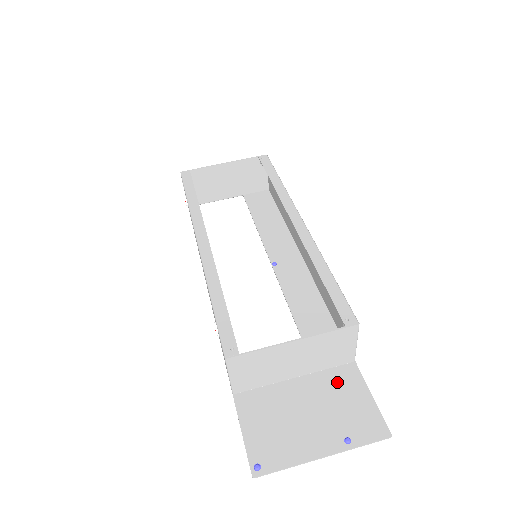
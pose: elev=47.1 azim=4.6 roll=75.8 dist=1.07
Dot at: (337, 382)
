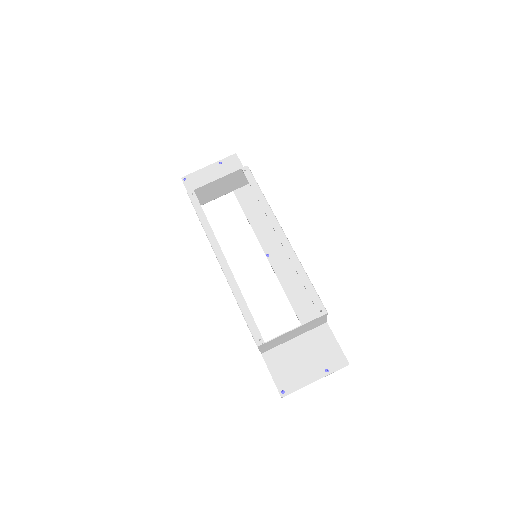
Dot at: (318, 337)
